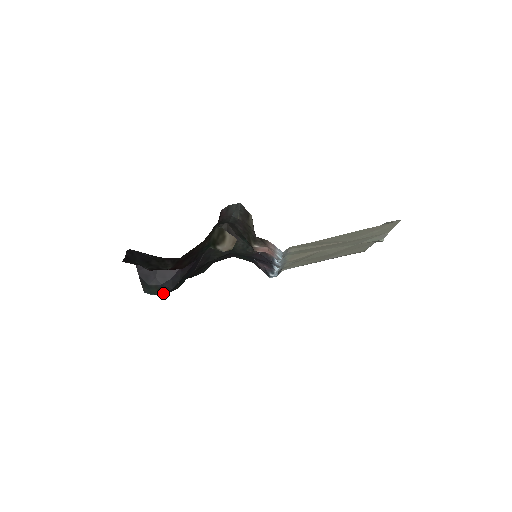
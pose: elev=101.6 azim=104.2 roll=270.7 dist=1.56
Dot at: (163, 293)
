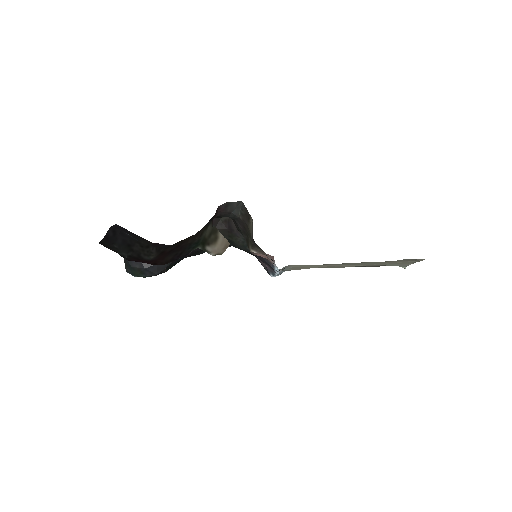
Dot at: (147, 276)
